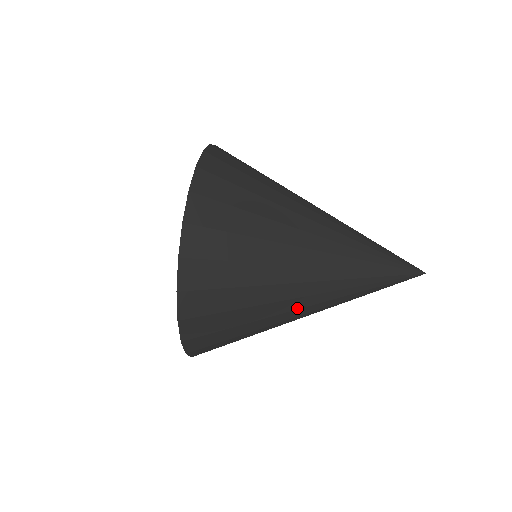
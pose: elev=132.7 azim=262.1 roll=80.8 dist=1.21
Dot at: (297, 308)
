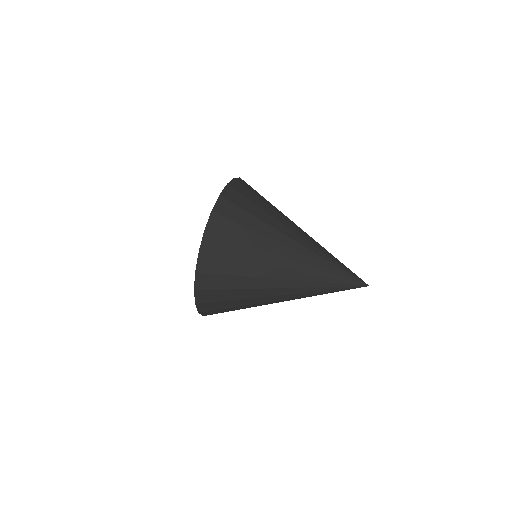
Dot at: (279, 267)
